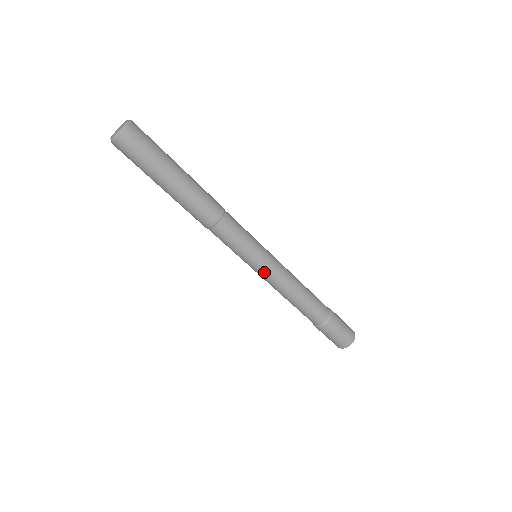
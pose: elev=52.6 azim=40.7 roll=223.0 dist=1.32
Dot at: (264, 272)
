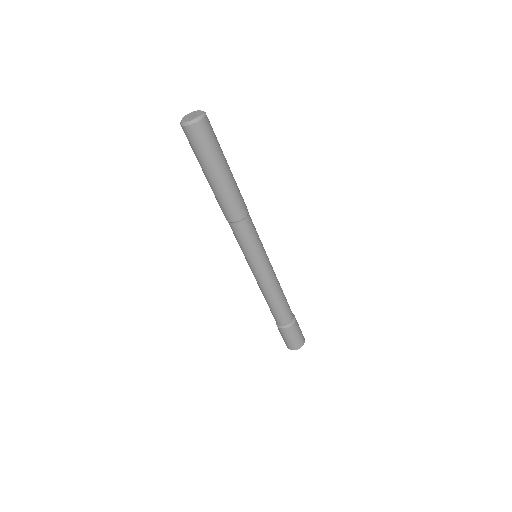
Dot at: (252, 270)
